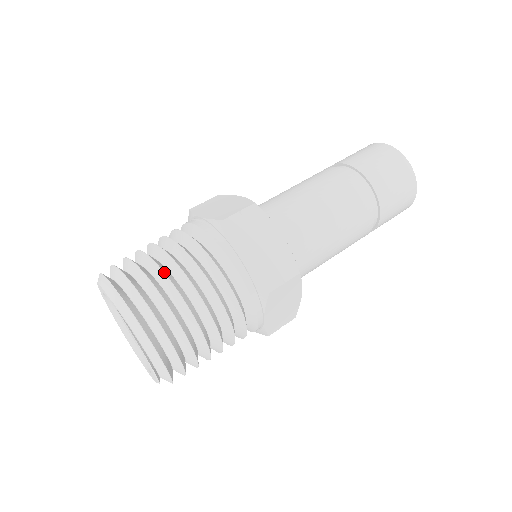
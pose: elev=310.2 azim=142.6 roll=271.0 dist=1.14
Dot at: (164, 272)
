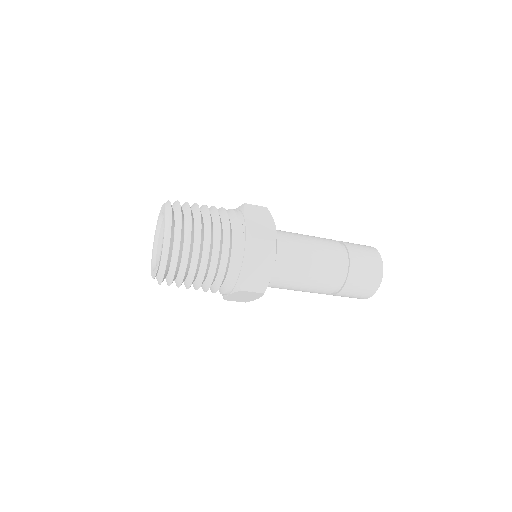
Dot at: (201, 238)
